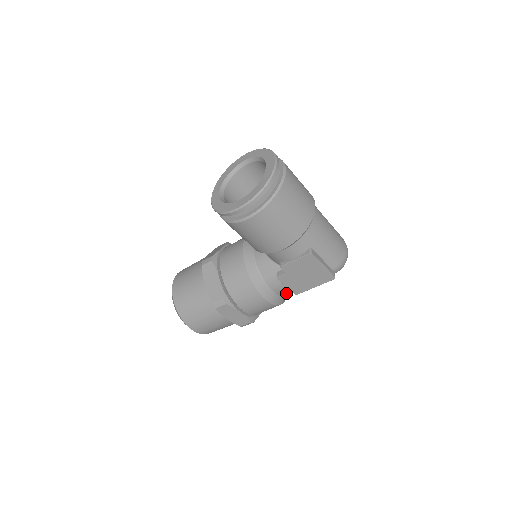
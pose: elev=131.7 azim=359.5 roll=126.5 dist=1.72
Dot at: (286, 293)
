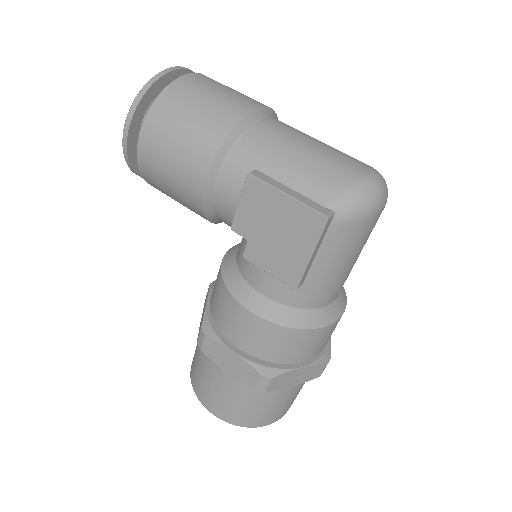
Dot at: (292, 298)
